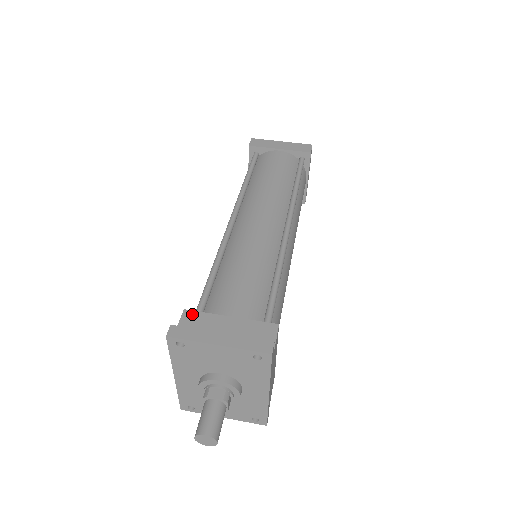
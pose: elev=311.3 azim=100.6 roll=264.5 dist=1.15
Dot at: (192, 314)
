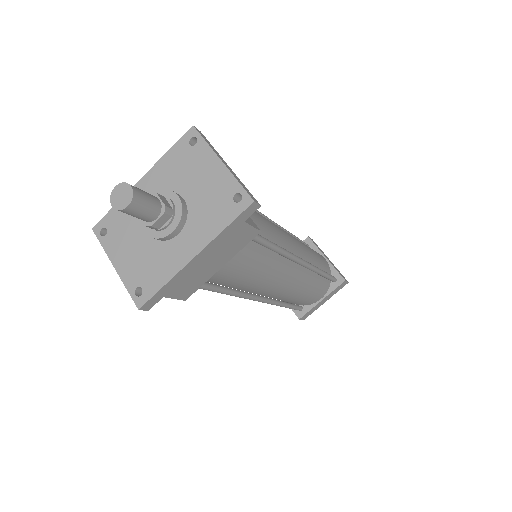
Dot at: occluded
